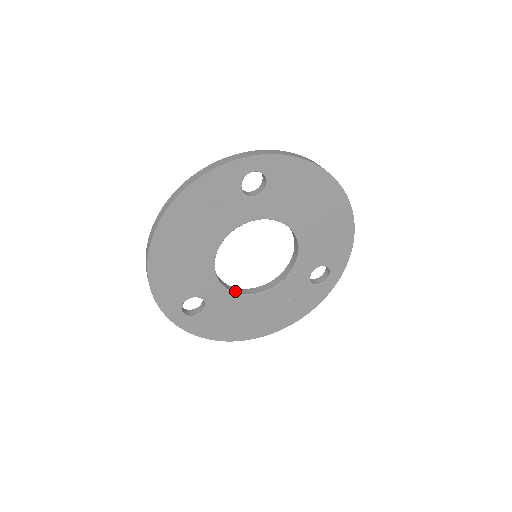
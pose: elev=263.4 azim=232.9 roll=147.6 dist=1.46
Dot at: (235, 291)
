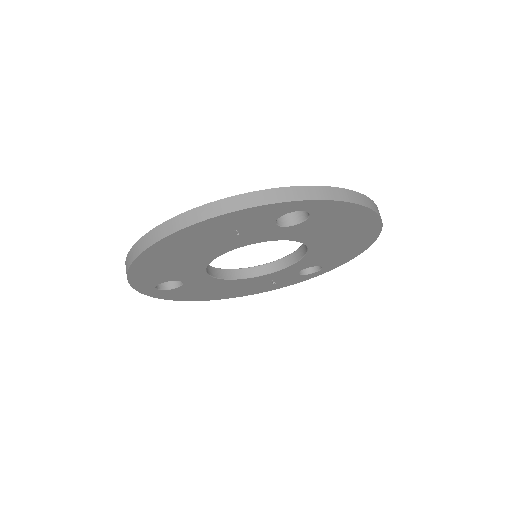
Dot at: (219, 276)
